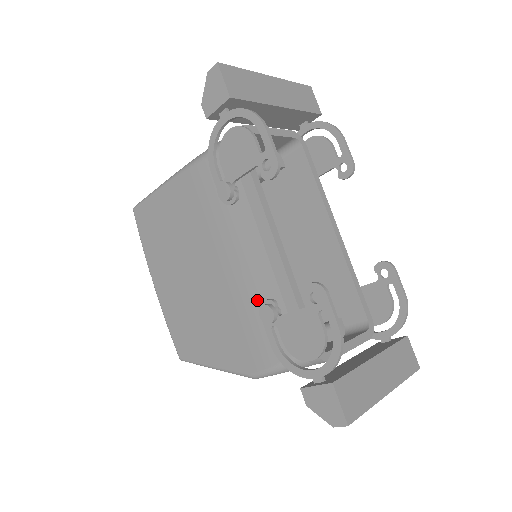
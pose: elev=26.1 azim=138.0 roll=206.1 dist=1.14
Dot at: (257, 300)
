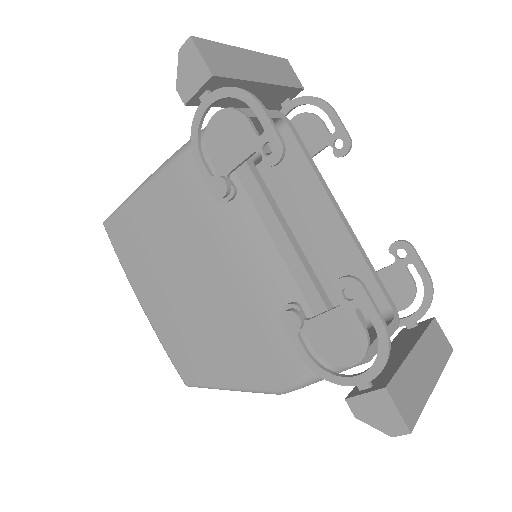
Dot at: (274, 306)
